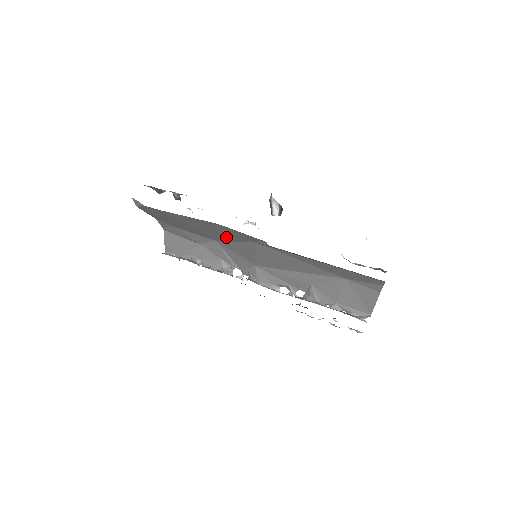
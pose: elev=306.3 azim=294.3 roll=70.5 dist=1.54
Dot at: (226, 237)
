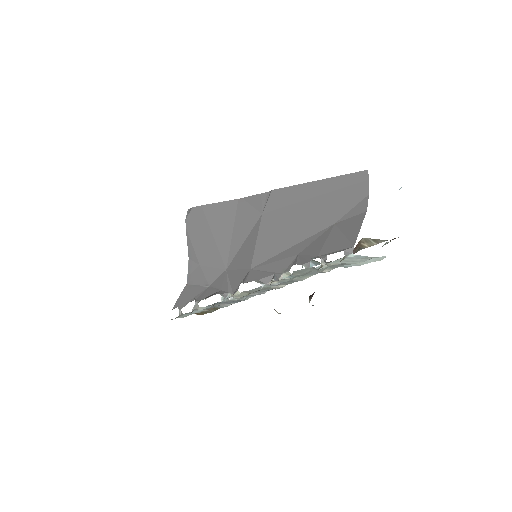
Dot at: (238, 238)
